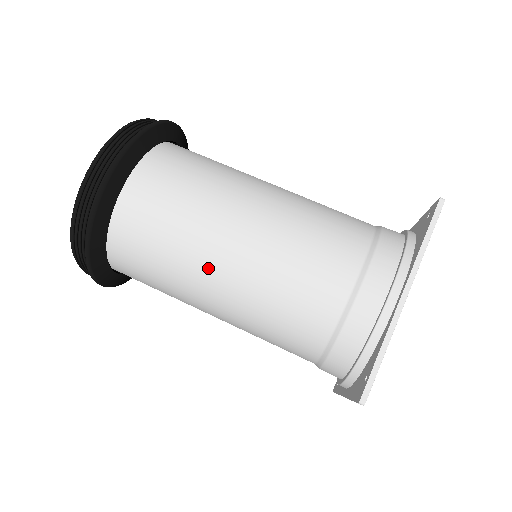
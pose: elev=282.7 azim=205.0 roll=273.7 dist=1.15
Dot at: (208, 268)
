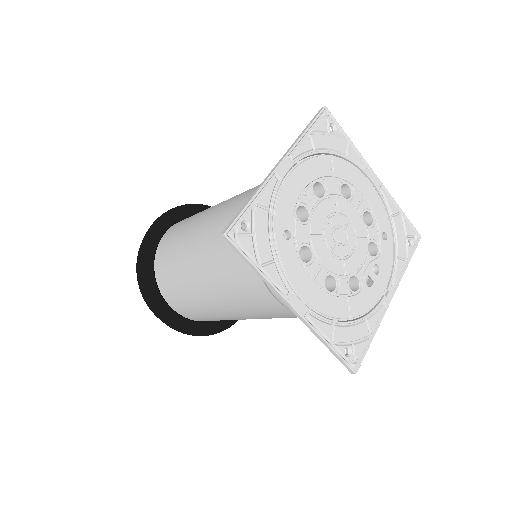
Dot at: (191, 247)
